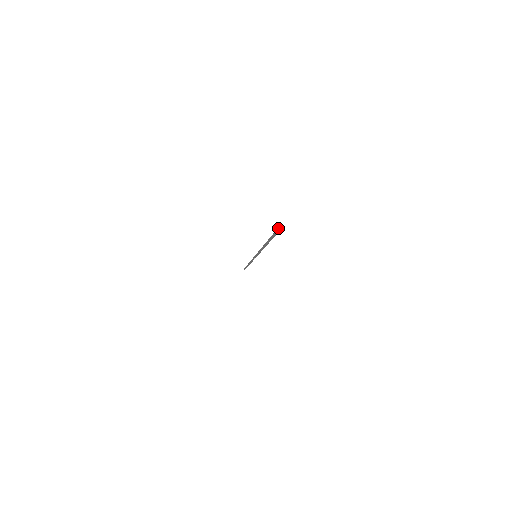
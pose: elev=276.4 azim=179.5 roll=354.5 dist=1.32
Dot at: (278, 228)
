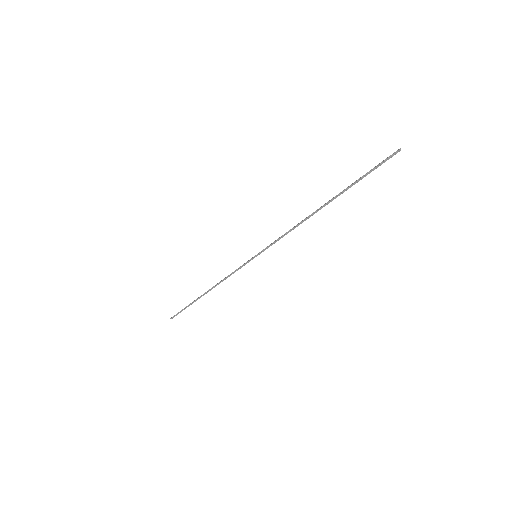
Dot at: (389, 157)
